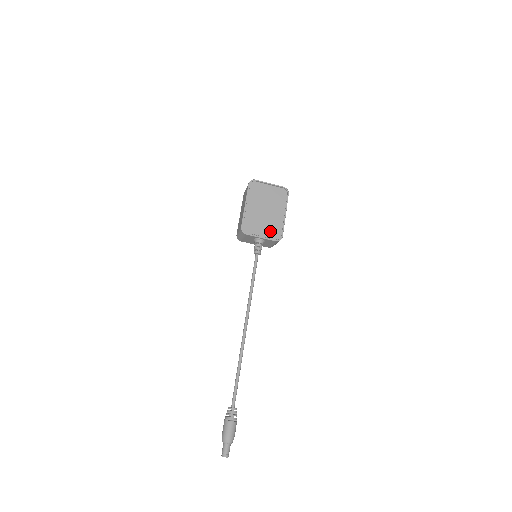
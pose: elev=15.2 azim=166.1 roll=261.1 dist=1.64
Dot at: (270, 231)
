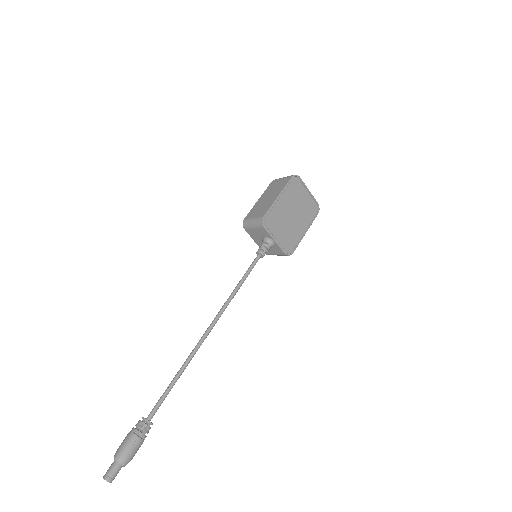
Dot at: (286, 240)
